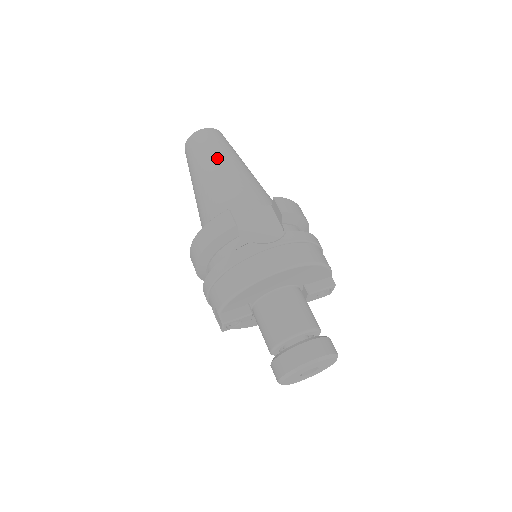
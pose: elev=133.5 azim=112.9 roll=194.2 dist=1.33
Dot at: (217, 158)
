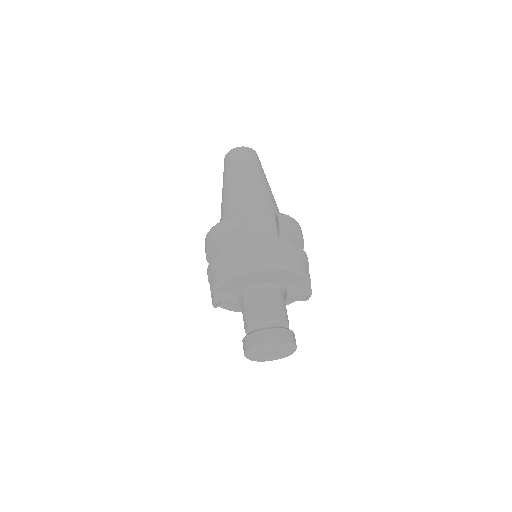
Dot at: (245, 172)
